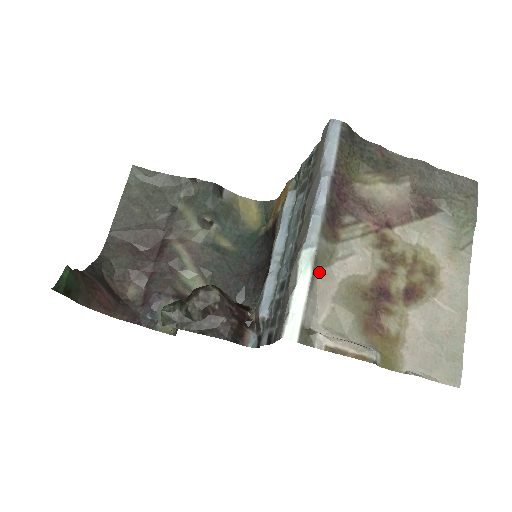
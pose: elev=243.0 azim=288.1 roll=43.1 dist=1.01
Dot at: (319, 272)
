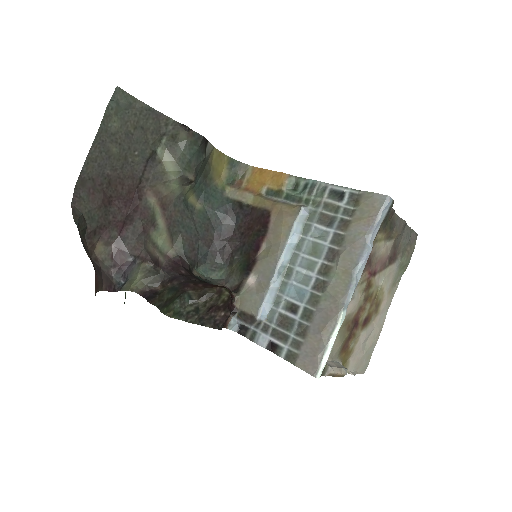
Dot at: occluded
